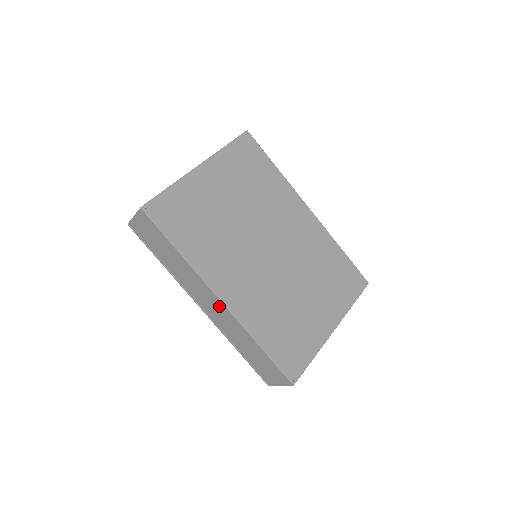
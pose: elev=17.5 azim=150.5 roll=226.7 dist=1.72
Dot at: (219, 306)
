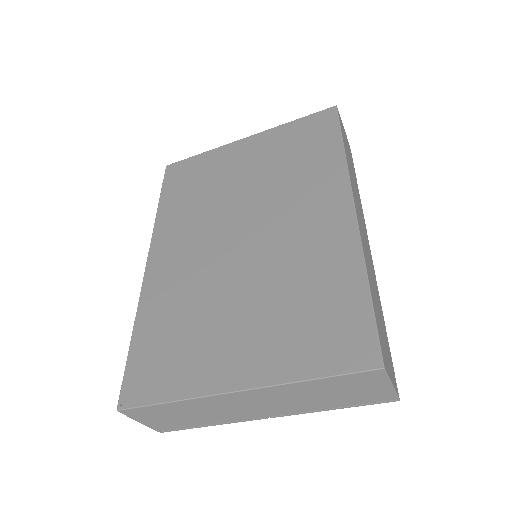
Dot at: occluded
